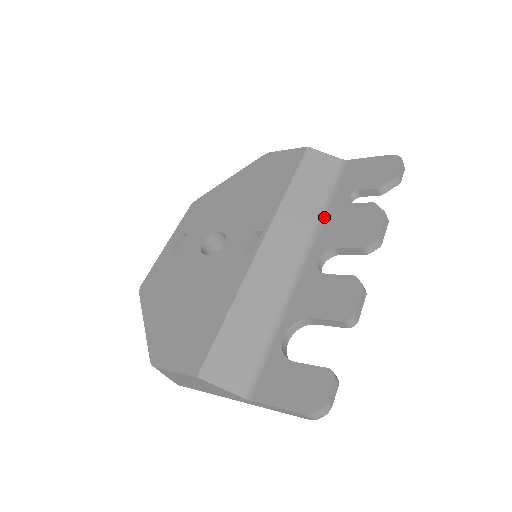
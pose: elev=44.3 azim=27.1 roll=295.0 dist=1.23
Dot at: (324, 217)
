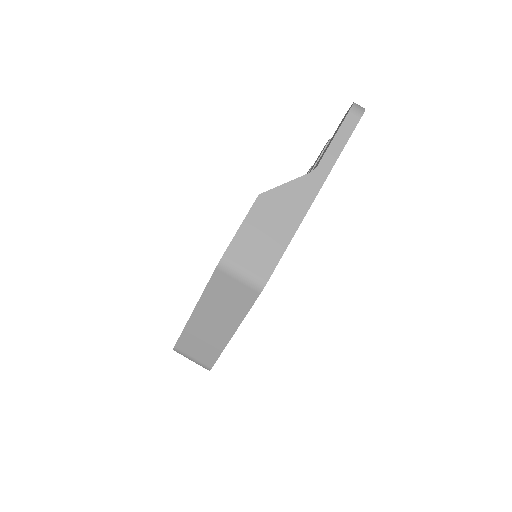
Dot at: occluded
